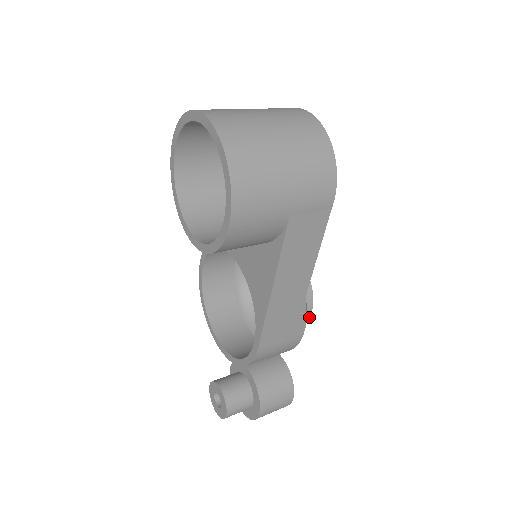
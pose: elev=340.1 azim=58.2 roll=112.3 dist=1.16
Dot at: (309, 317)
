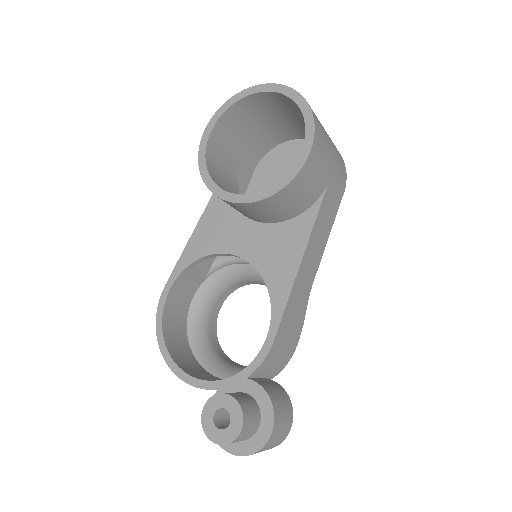
Dot at: occluded
